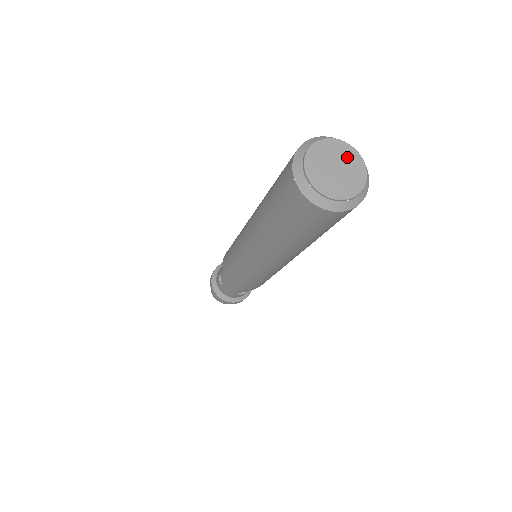
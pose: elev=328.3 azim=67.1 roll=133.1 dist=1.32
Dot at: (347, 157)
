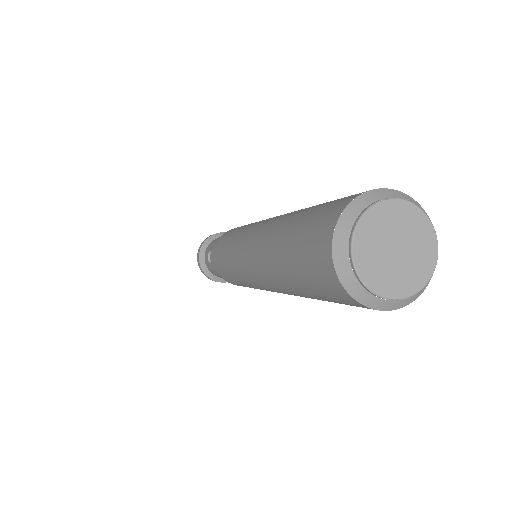
Dot at: (417, 234)
